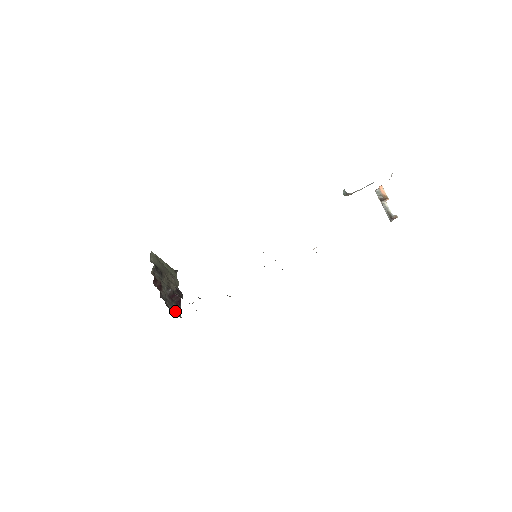
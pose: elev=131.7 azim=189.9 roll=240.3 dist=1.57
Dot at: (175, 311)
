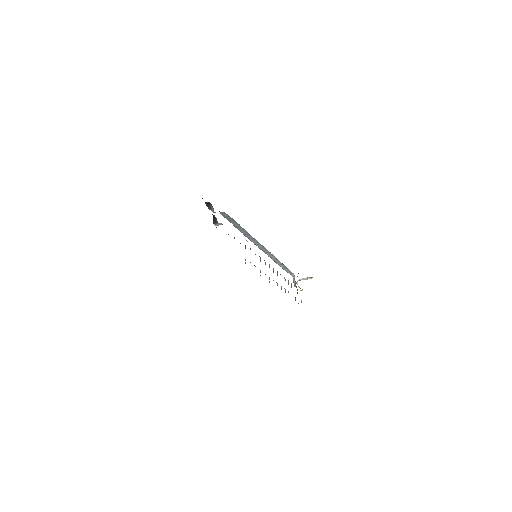
Dot at: occluded
